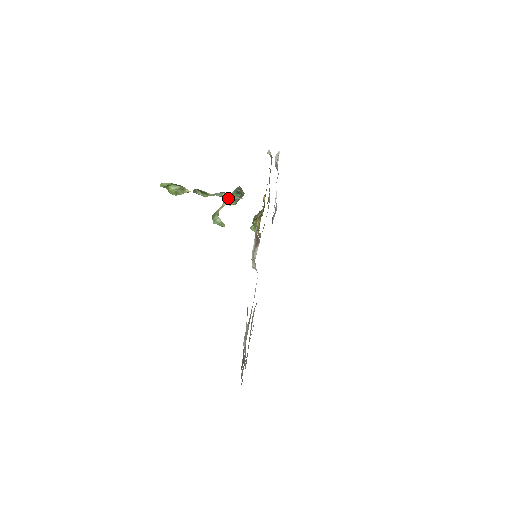
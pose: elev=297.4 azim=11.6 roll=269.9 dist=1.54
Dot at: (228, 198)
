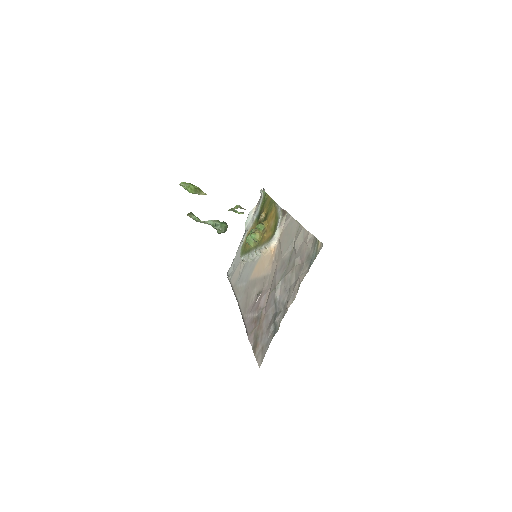
Dot at: (237, 205)
